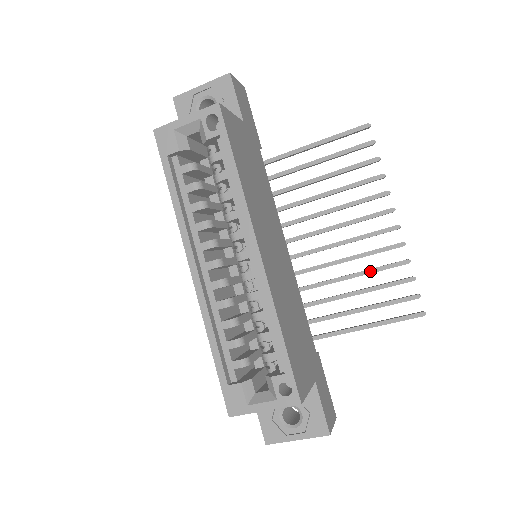
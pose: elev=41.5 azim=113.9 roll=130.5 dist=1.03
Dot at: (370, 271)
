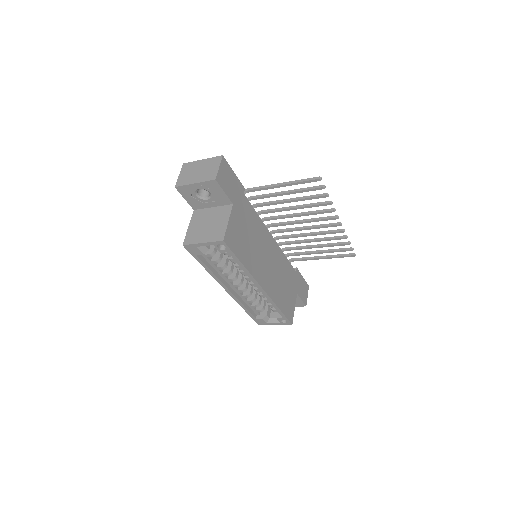
Dot at: (324, 240)
